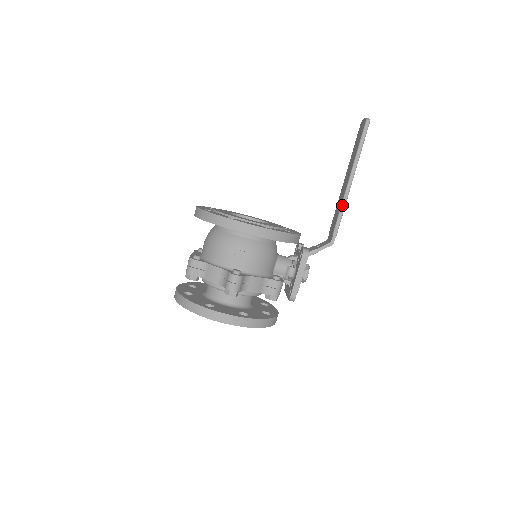
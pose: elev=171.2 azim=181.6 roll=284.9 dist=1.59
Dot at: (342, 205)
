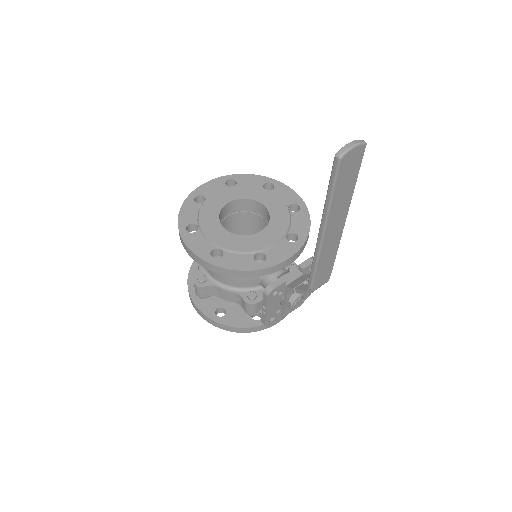
Dot at: (313, 259)
